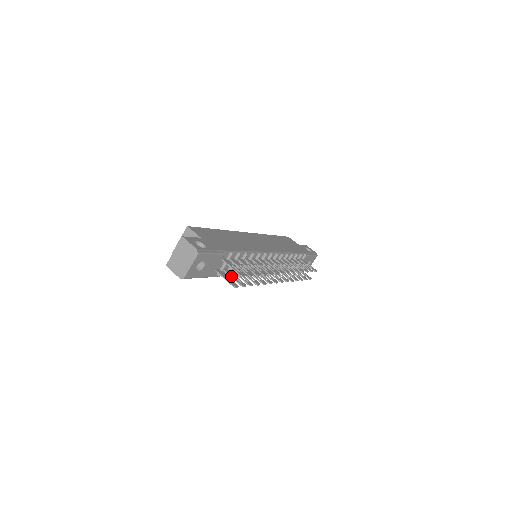
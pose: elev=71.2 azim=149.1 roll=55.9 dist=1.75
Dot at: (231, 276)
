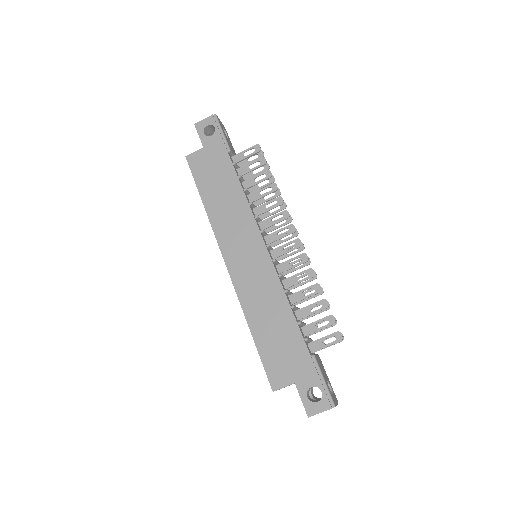
Dot at: occluded
